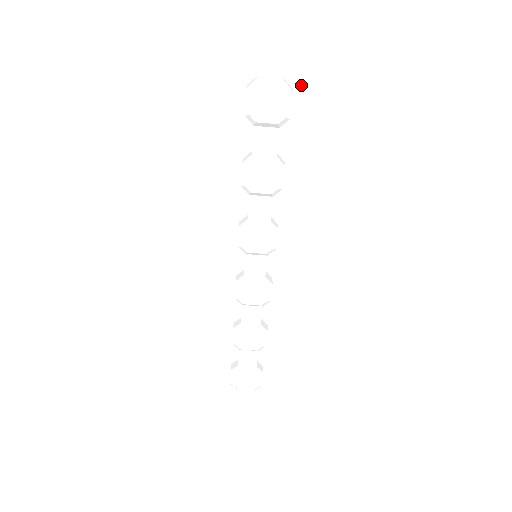
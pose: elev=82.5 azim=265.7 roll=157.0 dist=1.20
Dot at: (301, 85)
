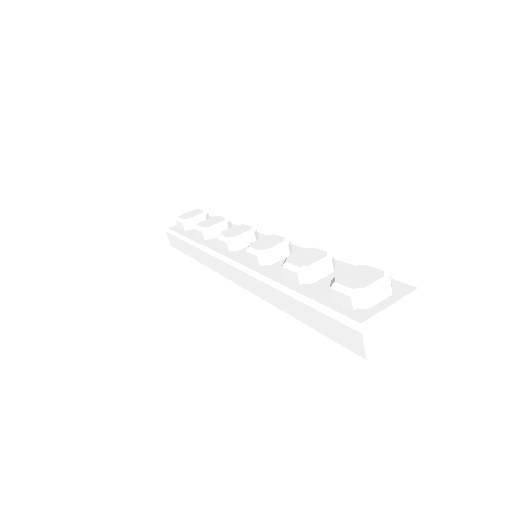
Dot at: occluded
